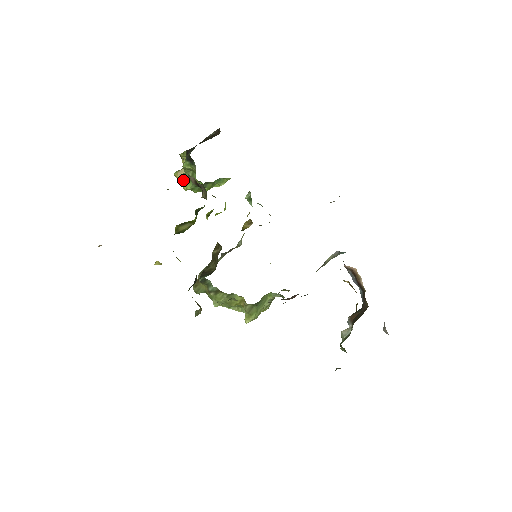
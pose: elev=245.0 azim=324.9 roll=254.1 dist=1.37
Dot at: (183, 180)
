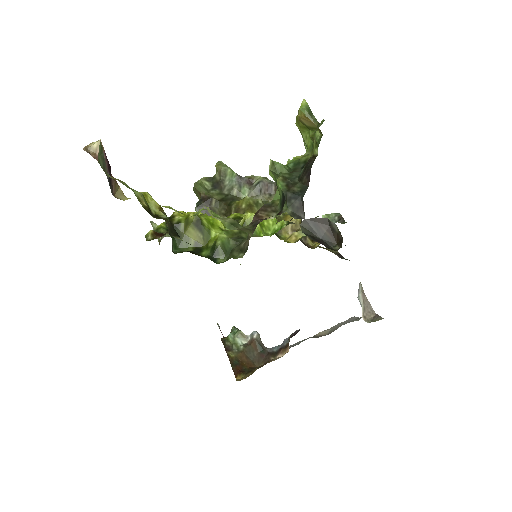
Dot at: (271, 169)
